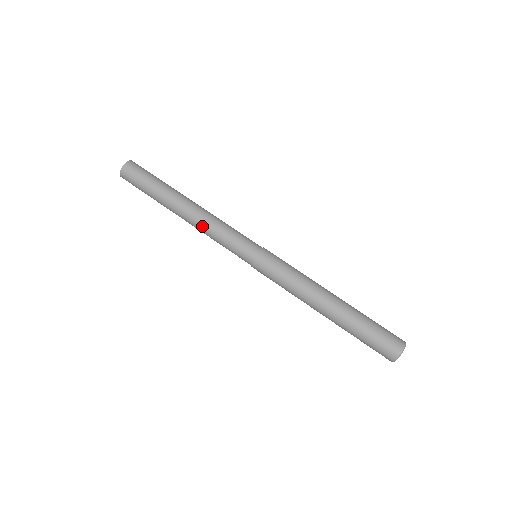
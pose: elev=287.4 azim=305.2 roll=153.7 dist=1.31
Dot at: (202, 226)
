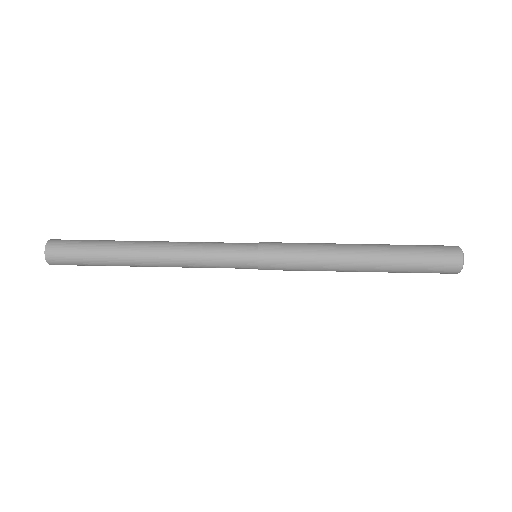
Dot at: (179, 260)
